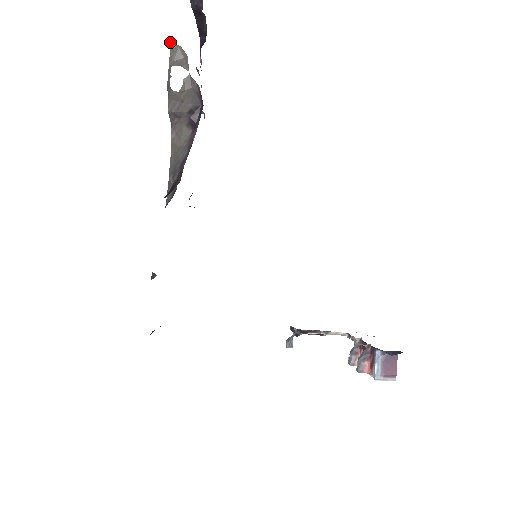
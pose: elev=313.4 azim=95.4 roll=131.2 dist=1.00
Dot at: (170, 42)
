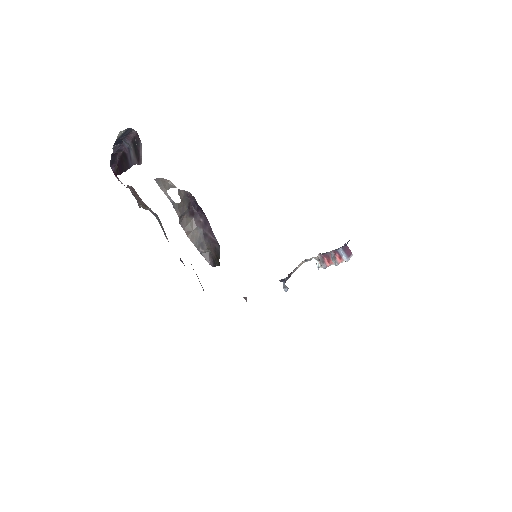
Dot at: (154, 179)
